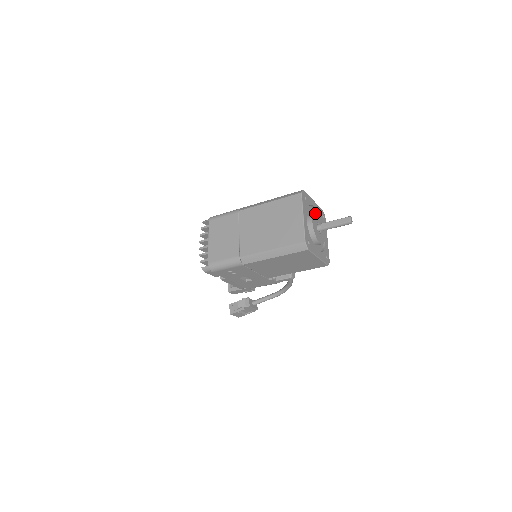
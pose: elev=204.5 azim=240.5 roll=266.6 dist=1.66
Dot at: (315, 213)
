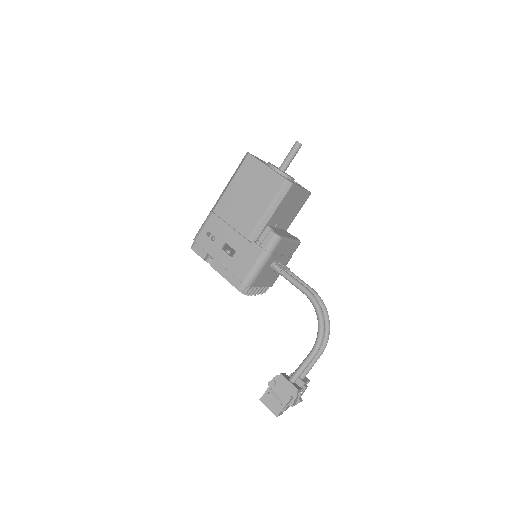
Dot at: occluded
